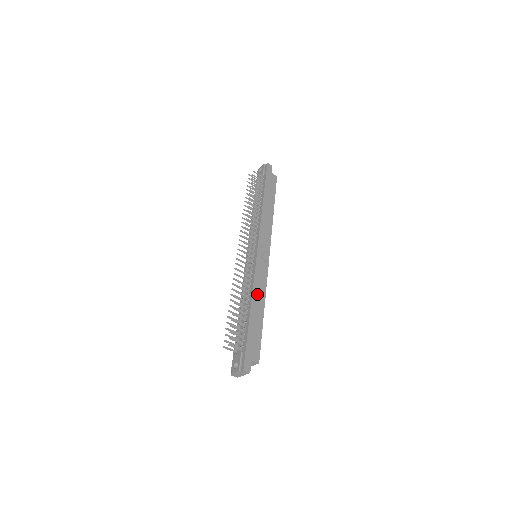
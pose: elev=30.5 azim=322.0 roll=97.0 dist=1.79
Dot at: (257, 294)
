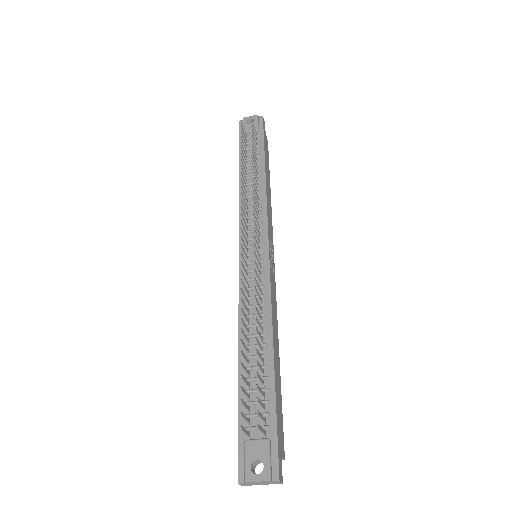
Dot at: (274, 326)
